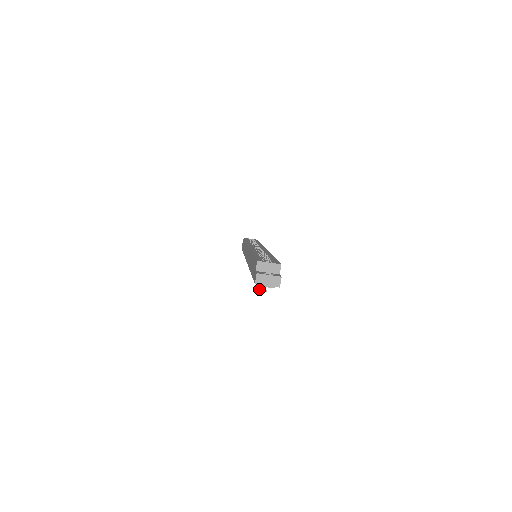
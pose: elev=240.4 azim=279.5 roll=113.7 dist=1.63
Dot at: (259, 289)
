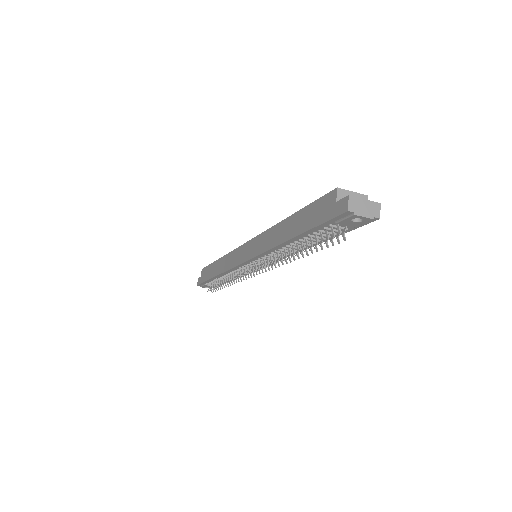
Dot at: (330, 240)
